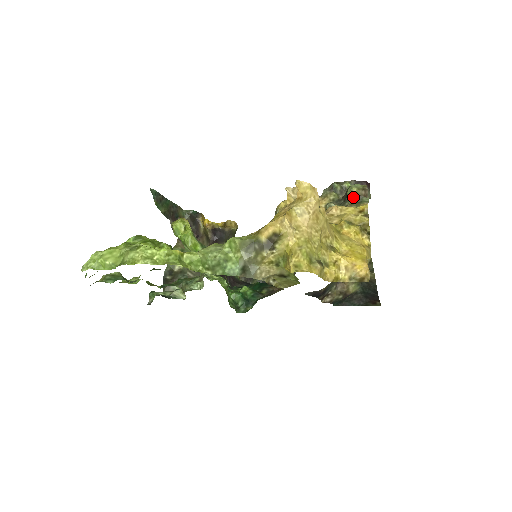
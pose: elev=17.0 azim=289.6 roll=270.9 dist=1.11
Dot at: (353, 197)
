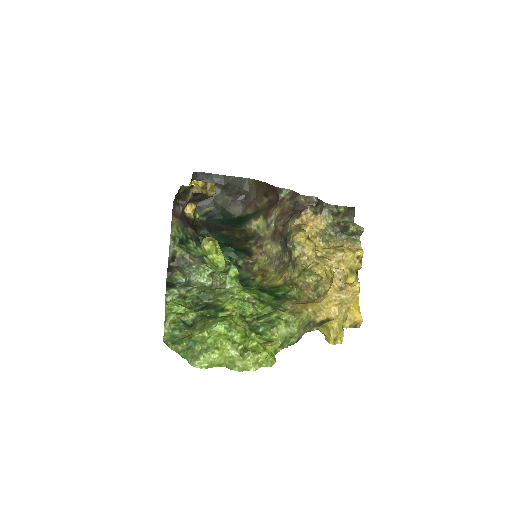
Dot at: (350, 234)
